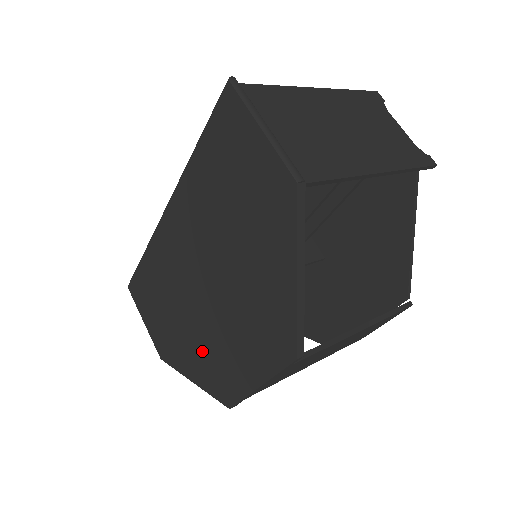
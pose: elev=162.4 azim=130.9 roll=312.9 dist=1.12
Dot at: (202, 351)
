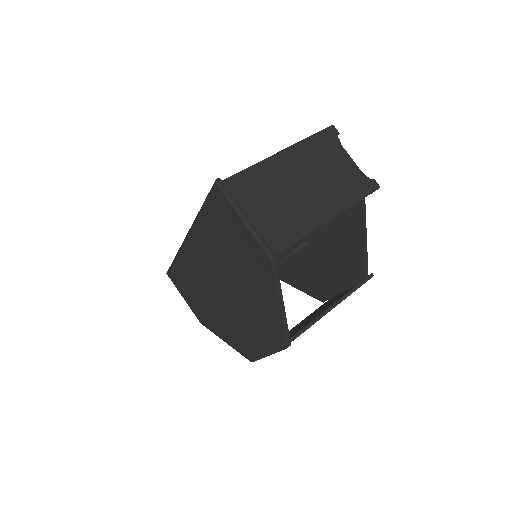
Dot at: (228, 327)
